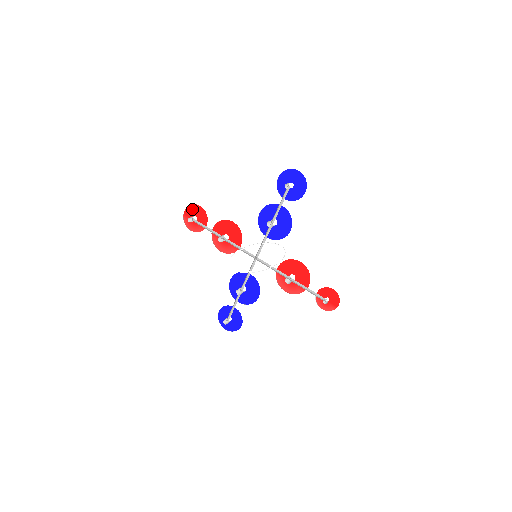
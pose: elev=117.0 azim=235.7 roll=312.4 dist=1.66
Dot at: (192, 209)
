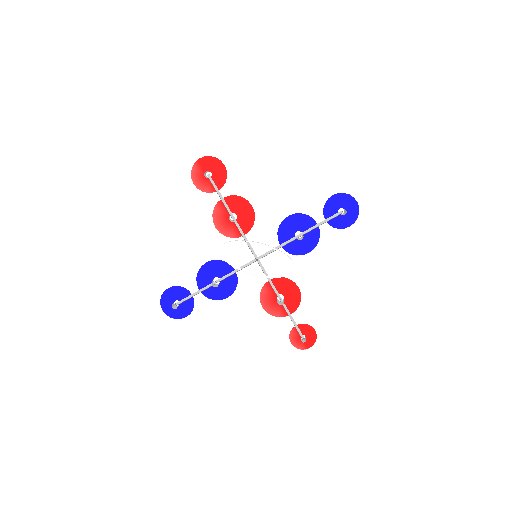
Dot at: (212, 162)
